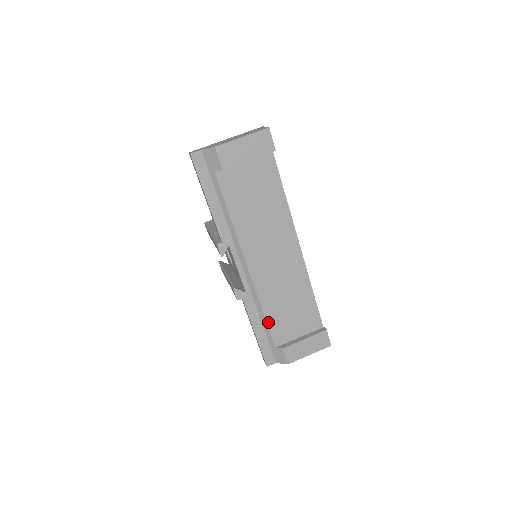
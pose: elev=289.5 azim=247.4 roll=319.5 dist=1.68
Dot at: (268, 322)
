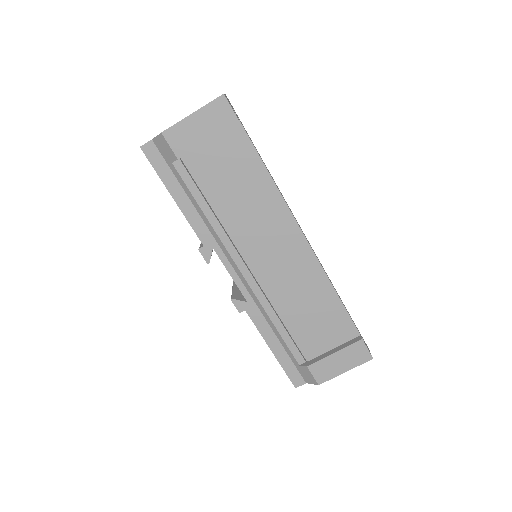
Dot at: (283, 335)
